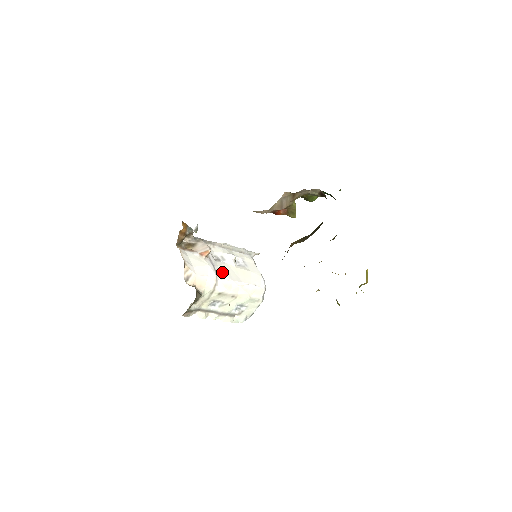
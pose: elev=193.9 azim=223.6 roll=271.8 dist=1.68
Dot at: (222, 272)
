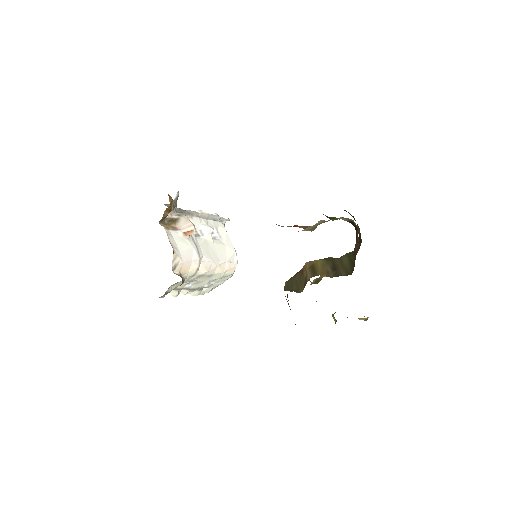
Dot at: (203, 252)
